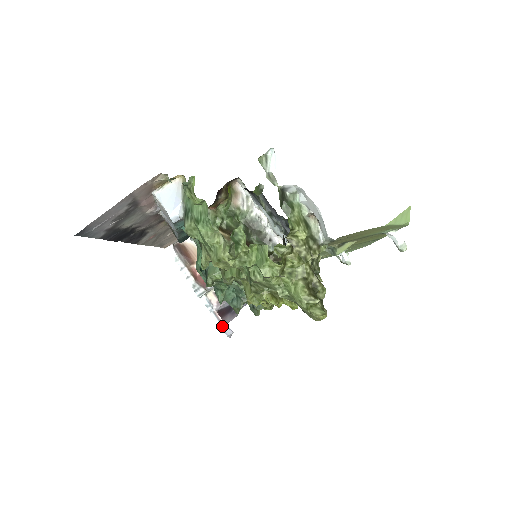
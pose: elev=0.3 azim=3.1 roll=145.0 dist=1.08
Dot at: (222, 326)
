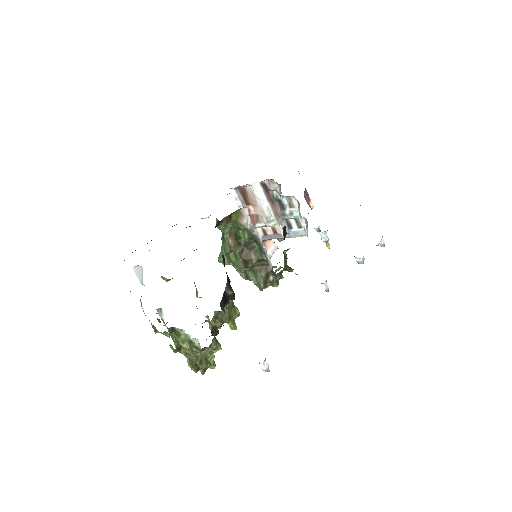
Dot at: occluded
